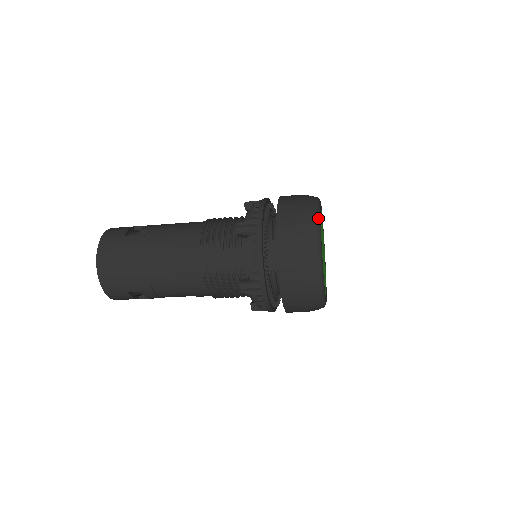
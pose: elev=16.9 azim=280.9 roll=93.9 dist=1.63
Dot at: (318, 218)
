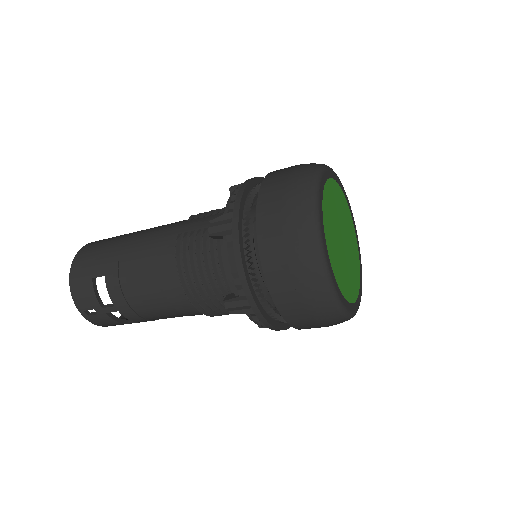
Dot at: (328, 166)
